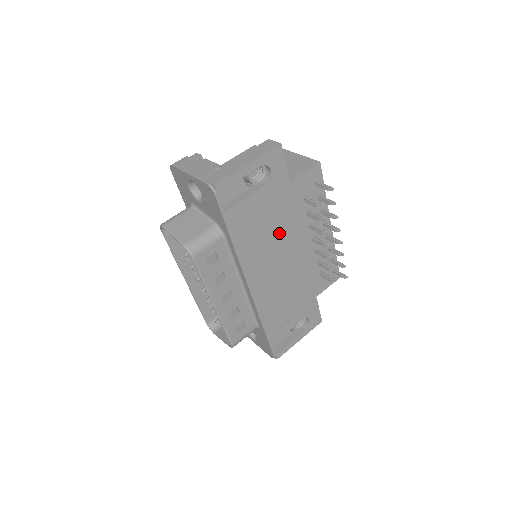
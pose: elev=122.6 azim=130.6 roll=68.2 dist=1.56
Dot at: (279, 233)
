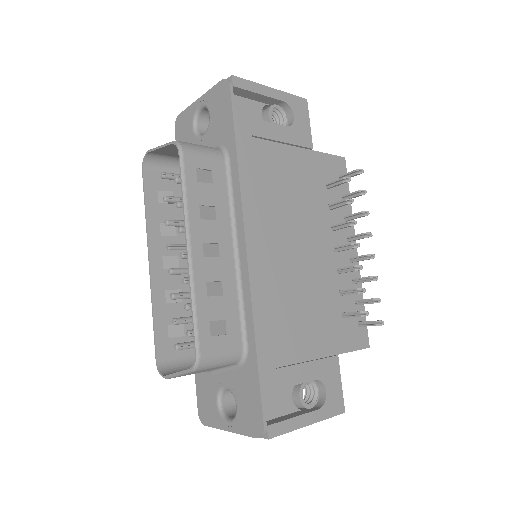
Dot at: (294, 203)
